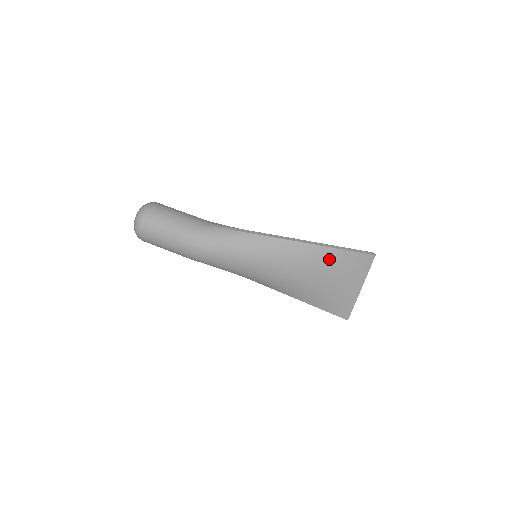
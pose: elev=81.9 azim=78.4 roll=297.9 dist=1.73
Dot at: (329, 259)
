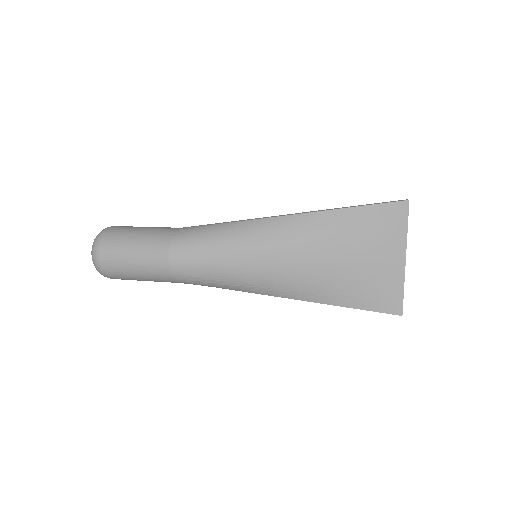
Dot at: (351, 224)
